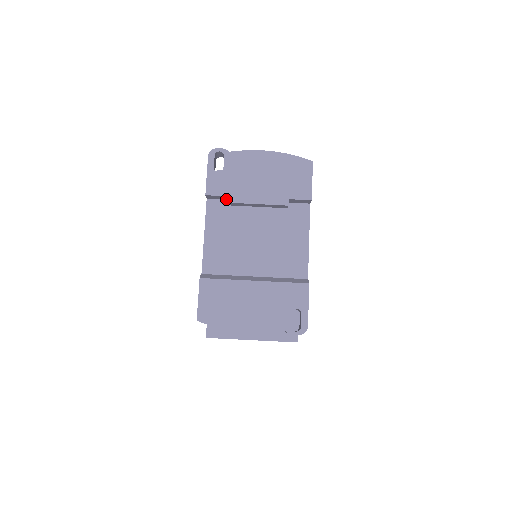
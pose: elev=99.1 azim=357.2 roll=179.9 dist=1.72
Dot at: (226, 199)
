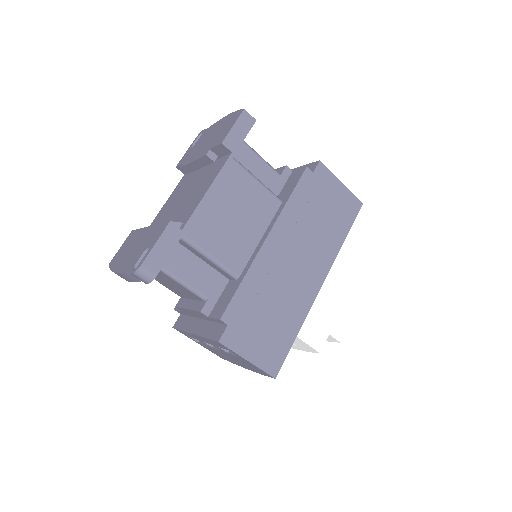
Dot at: occluded
